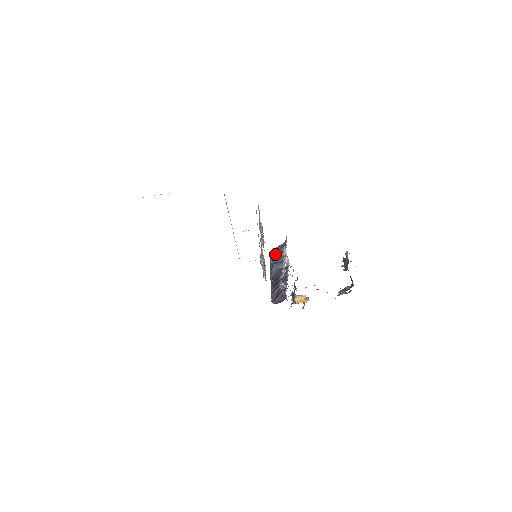
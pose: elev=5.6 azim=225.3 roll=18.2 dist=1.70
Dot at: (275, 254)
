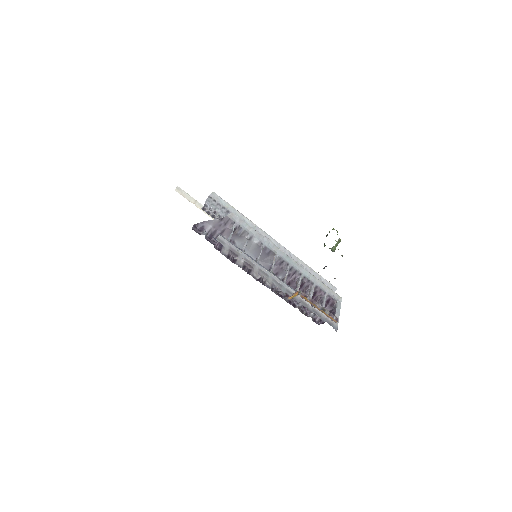
Dot at: (219, 232)
